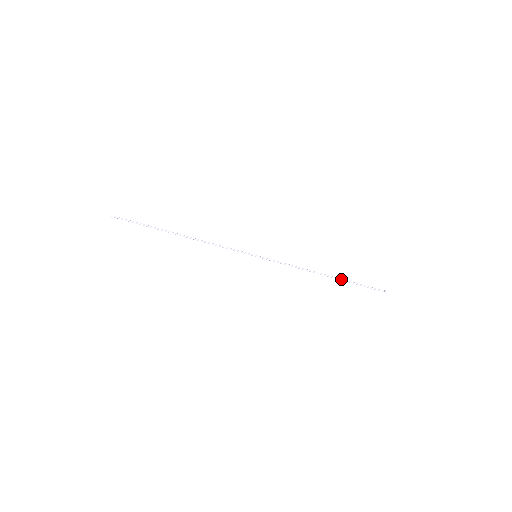
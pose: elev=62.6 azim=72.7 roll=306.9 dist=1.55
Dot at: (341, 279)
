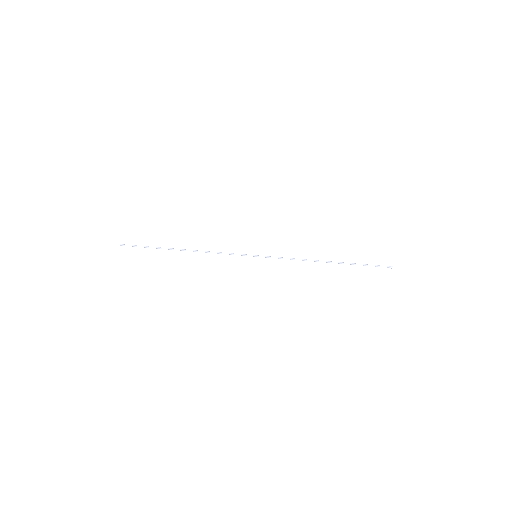
Dot at: (344, 263)
